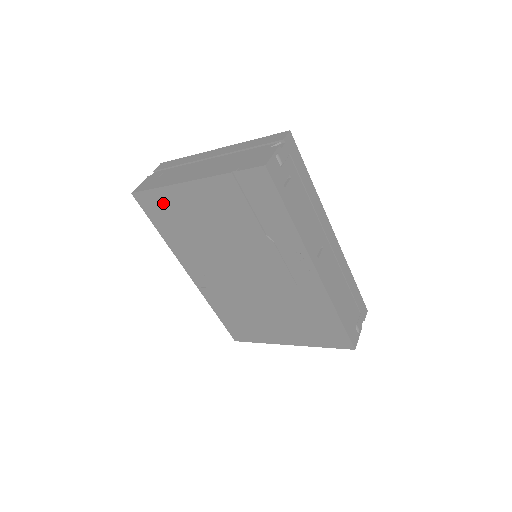
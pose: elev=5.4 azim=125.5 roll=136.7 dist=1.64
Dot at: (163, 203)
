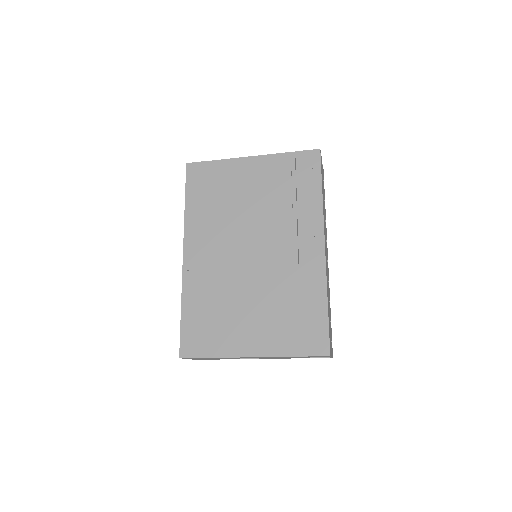
Dot at: (212, 174)
